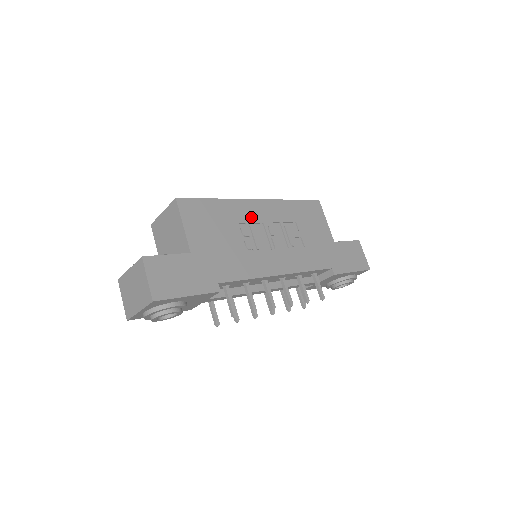
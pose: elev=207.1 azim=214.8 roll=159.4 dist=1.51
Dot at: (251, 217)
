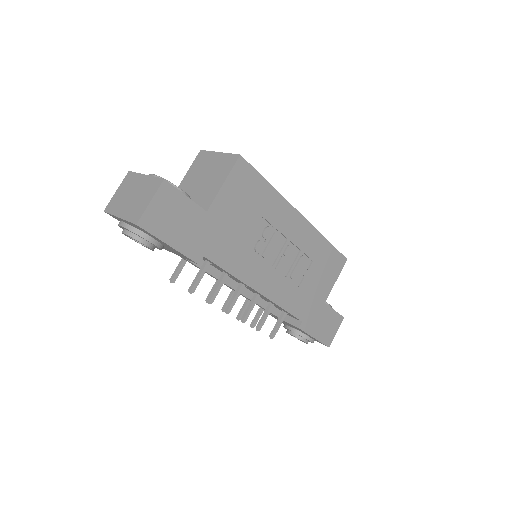
Dot at: (283, 225)
